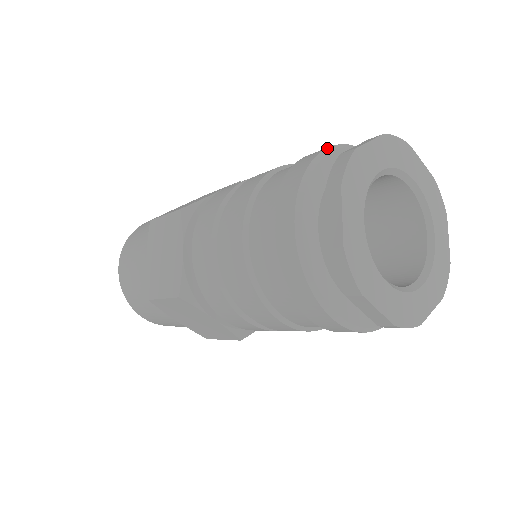
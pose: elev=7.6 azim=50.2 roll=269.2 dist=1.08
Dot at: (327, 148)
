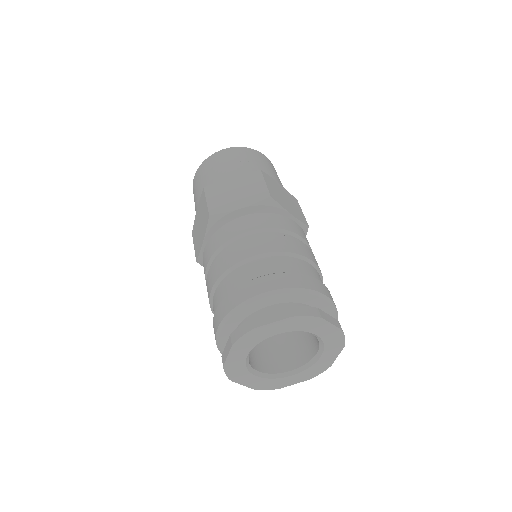
Dot at: (264, 293)
